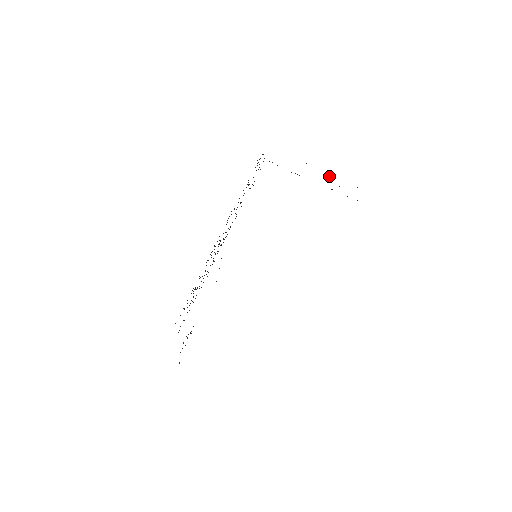
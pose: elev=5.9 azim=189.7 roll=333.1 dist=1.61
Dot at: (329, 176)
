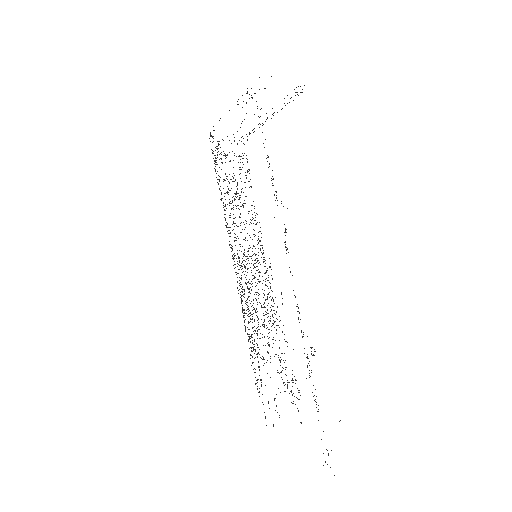
Dot at: occluded
